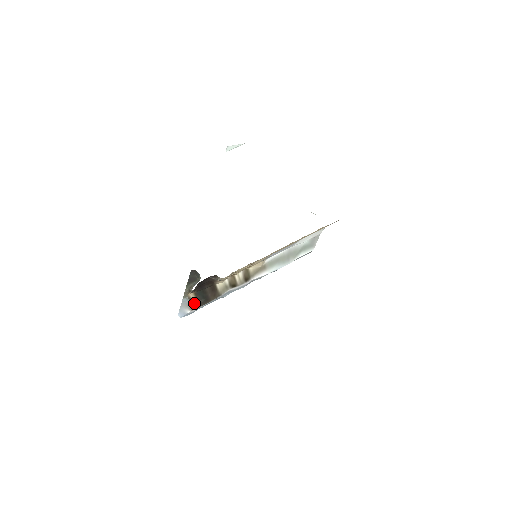
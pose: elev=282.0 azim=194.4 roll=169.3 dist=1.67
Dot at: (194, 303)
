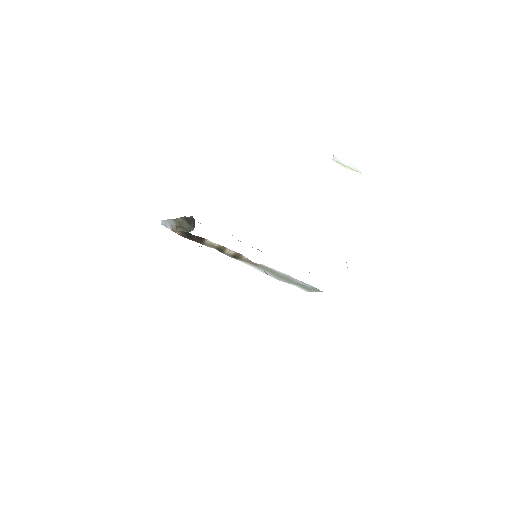
Dot at: occluded
